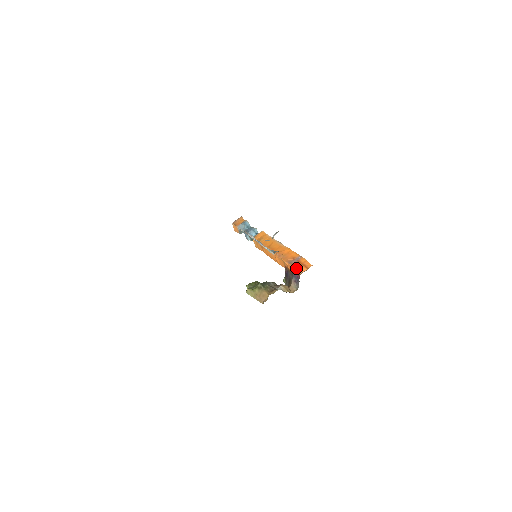
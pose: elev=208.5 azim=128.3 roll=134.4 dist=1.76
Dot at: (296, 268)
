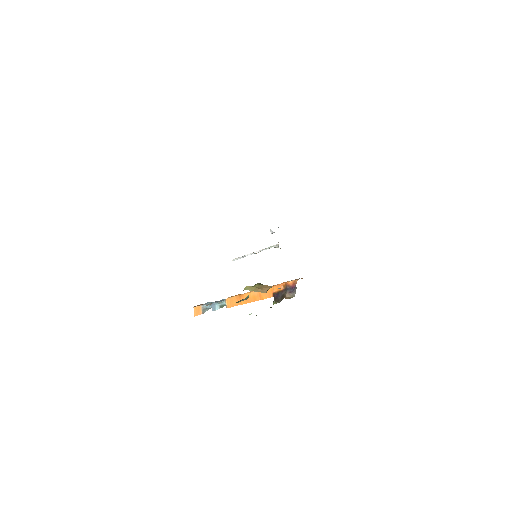
Dot at: occluded
